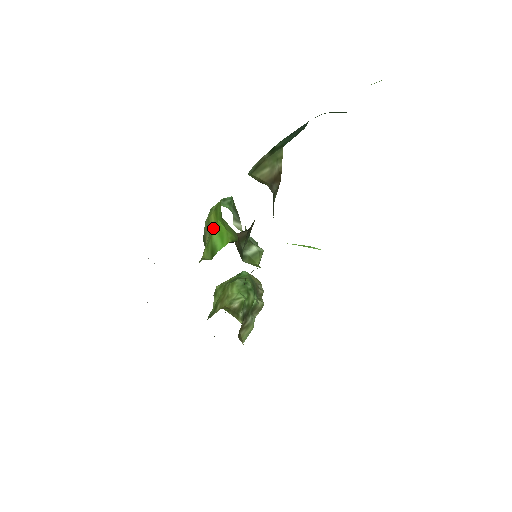
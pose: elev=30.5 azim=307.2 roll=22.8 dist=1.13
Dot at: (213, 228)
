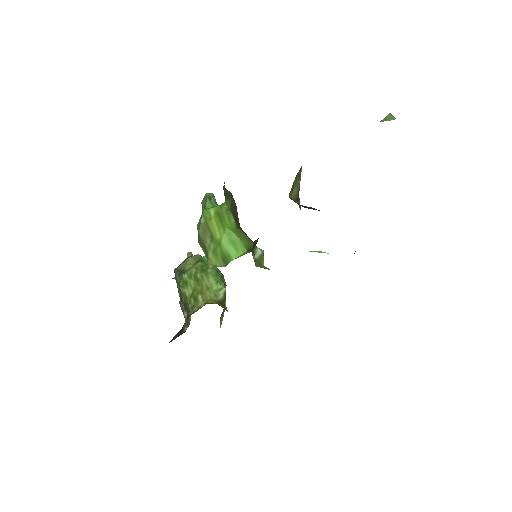
Dot at: (219, 234)
